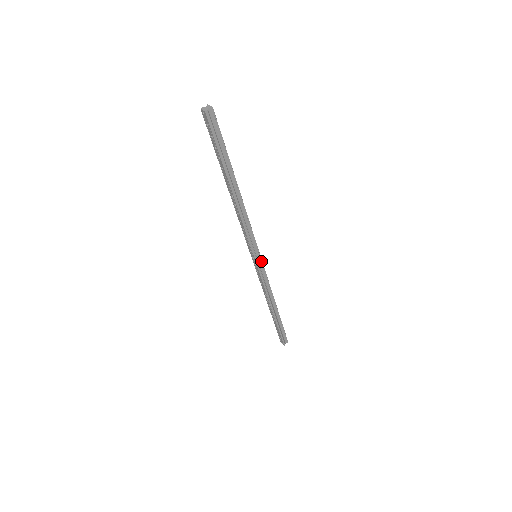
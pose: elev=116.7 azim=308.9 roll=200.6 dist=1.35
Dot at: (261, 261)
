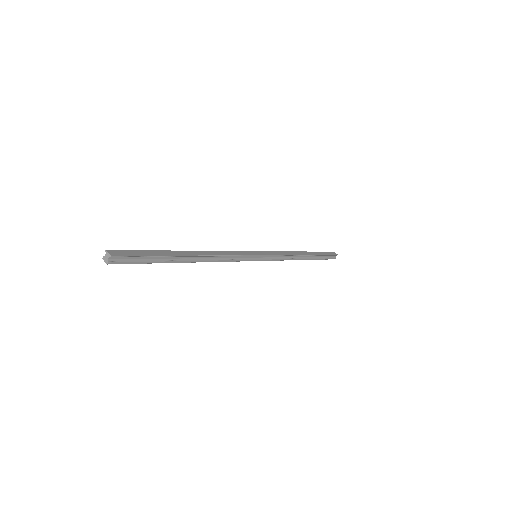
Dot at: (264, 255)
